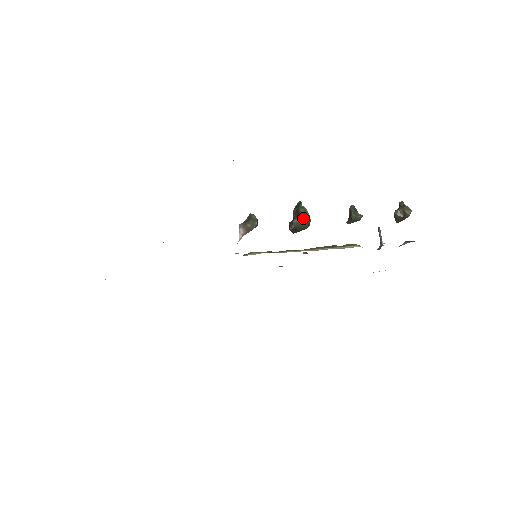
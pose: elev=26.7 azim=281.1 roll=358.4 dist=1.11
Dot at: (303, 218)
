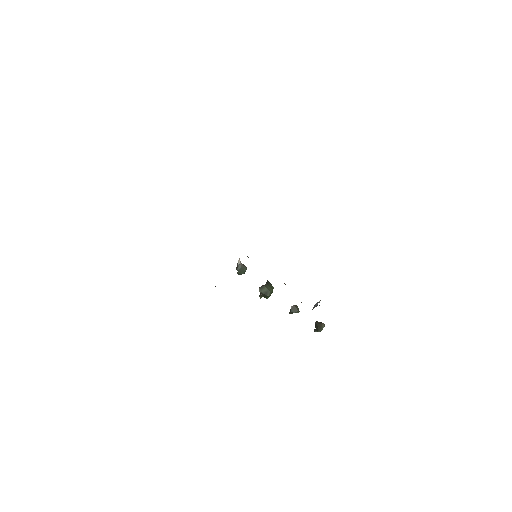
Dot at: occluded
